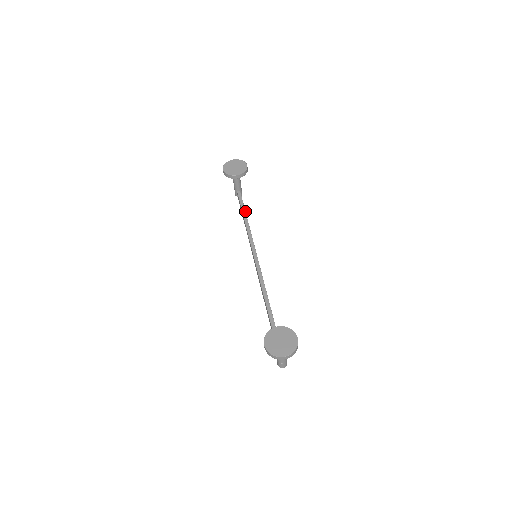
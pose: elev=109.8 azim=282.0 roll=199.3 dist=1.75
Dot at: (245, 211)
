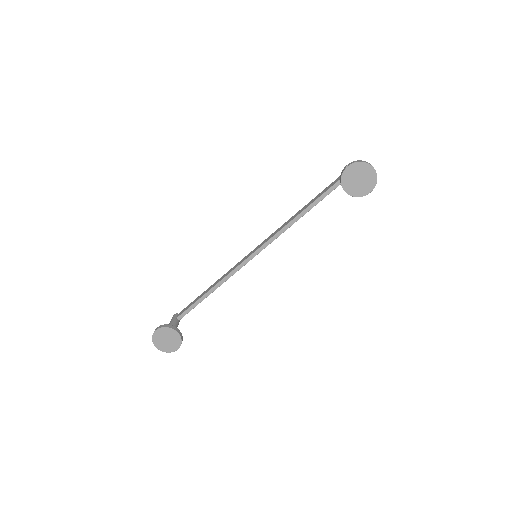
Dot at: occluded
